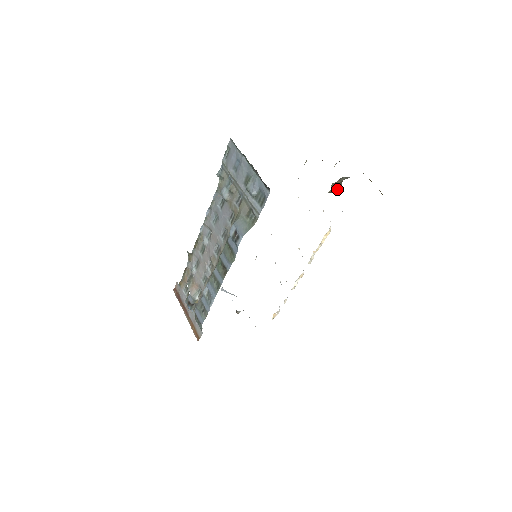
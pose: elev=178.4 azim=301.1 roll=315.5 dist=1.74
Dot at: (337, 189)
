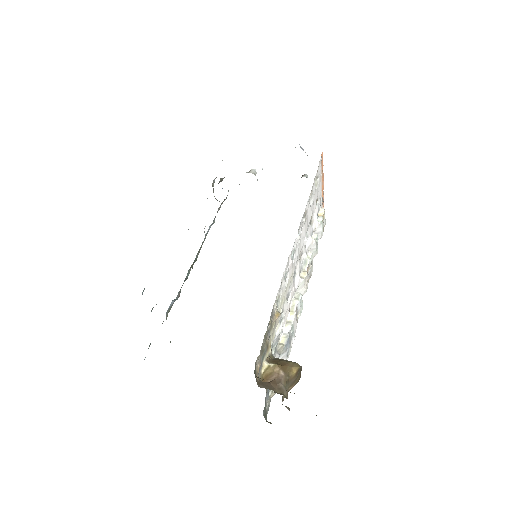
Dot at: occluded
